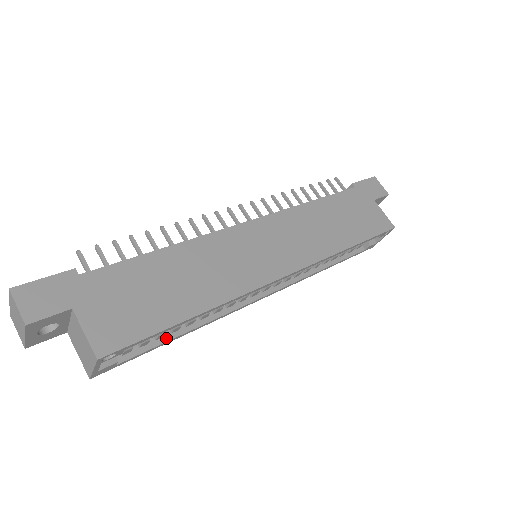
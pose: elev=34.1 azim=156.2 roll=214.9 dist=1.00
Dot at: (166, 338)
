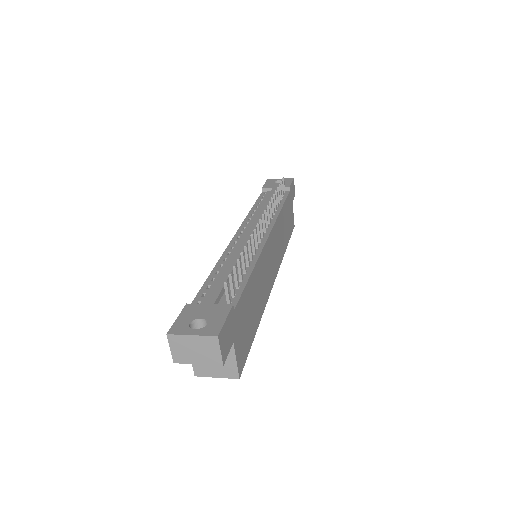
Dot at: occluded
